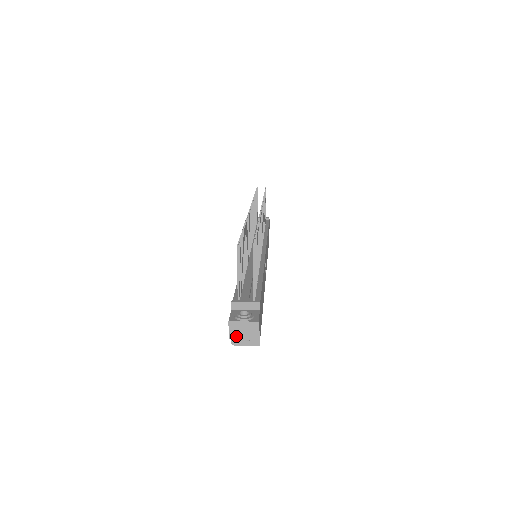
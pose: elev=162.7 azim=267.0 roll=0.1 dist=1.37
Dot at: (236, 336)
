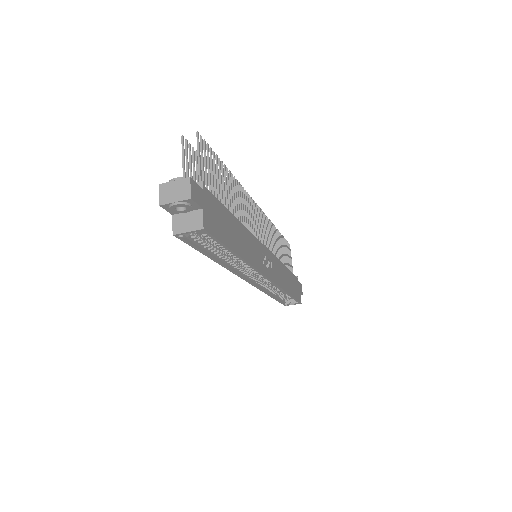
Dot at: (167, 200)
